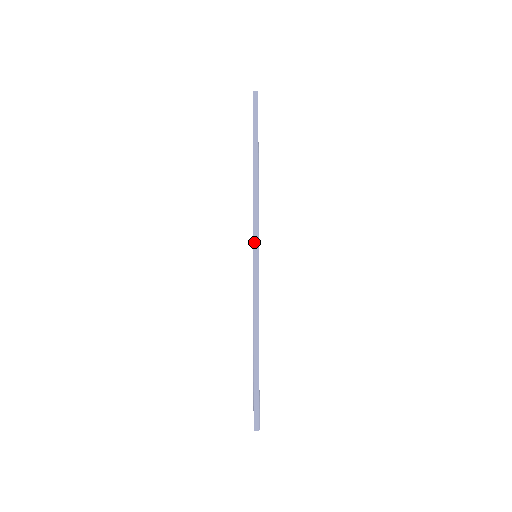
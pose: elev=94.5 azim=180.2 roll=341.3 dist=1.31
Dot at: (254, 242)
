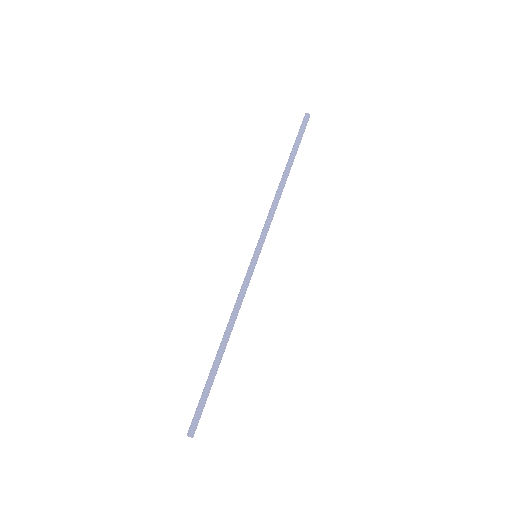
Dot at: (260, 242)
